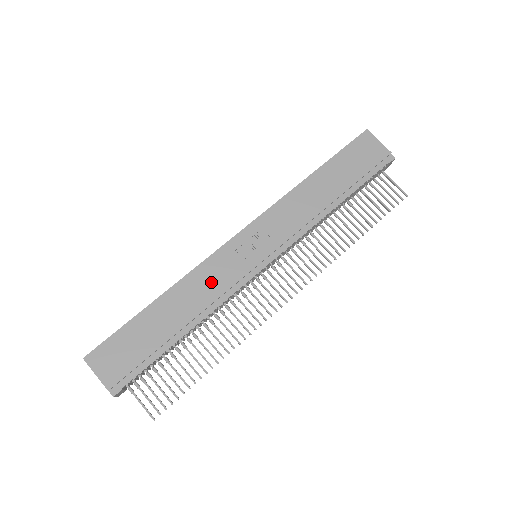
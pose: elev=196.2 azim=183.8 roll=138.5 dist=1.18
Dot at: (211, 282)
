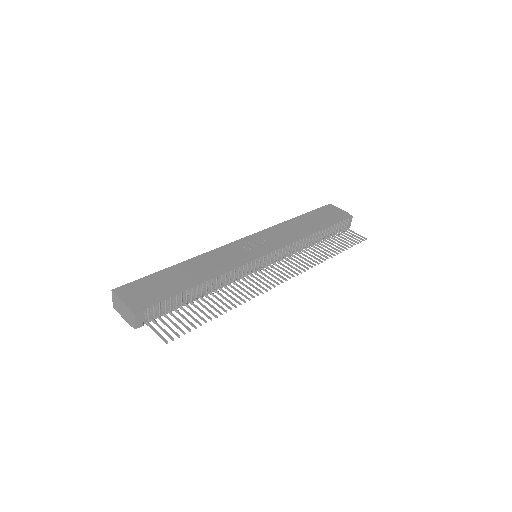
Dot at: (222, 258)
